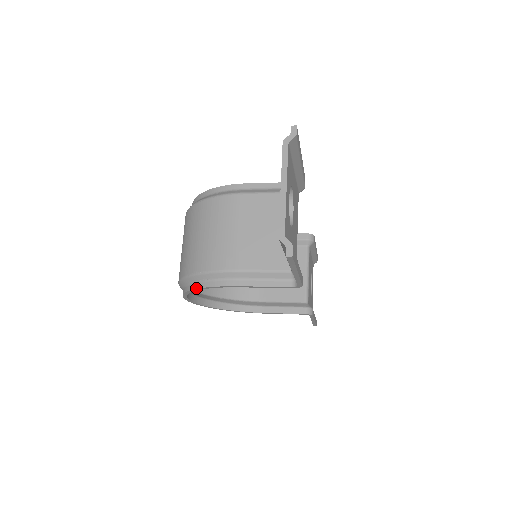
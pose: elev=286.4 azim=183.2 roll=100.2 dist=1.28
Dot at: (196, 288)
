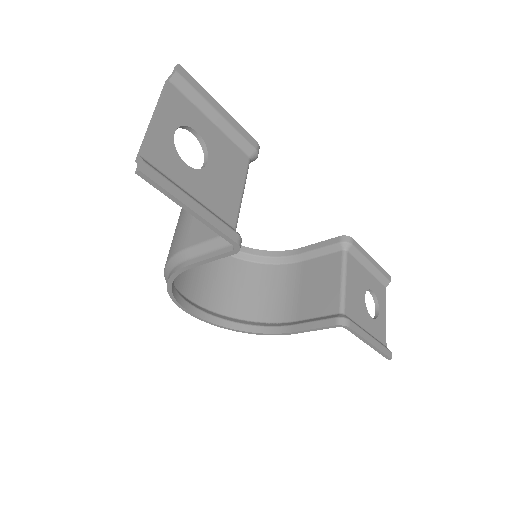
Dot at: (167, 283)
